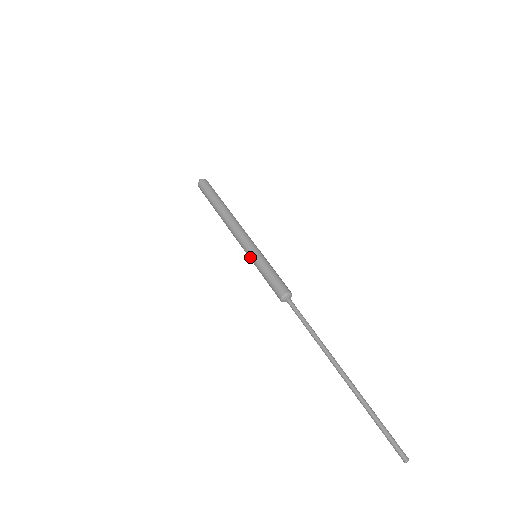
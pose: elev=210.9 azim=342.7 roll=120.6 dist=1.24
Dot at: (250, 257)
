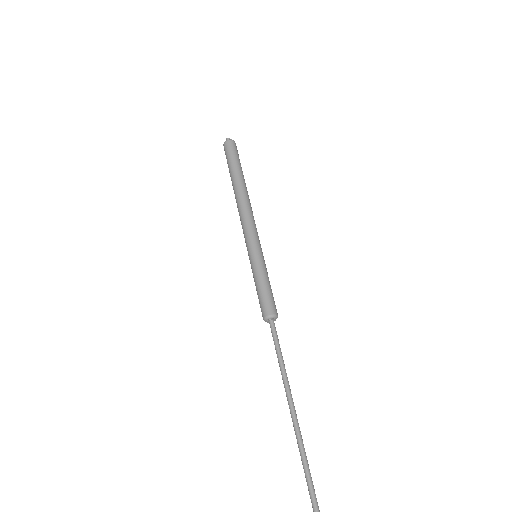
Dot at: (249, 256)
